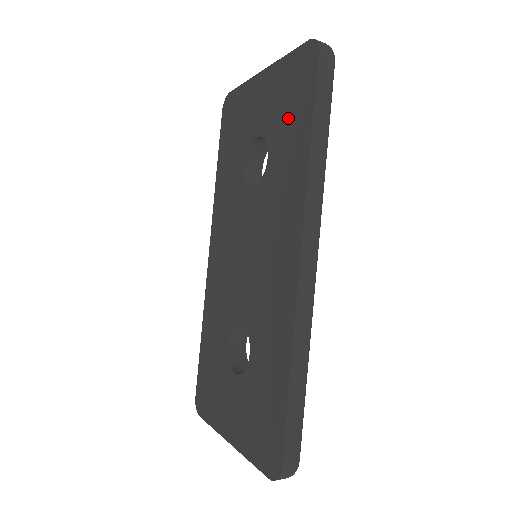
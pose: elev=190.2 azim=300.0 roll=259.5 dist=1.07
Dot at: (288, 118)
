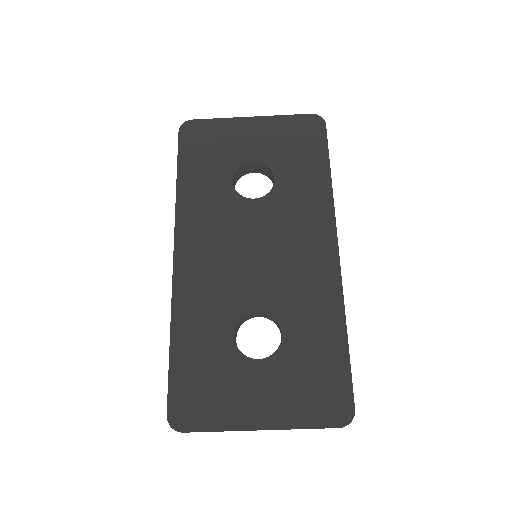
Dot at: (298, 156)
